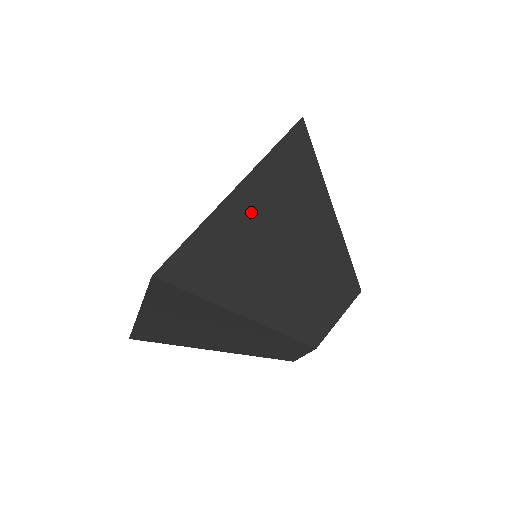
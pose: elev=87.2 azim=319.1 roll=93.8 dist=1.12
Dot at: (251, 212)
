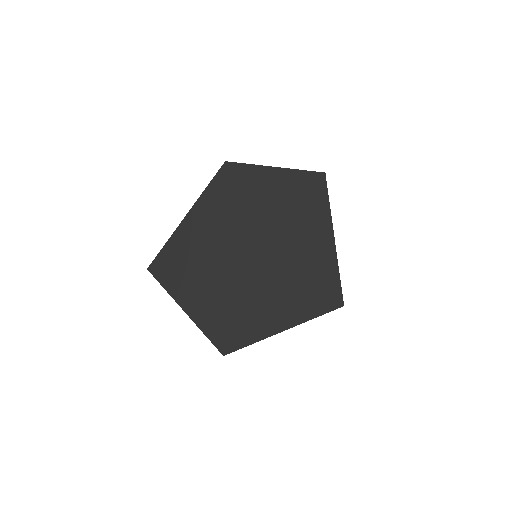
Dot at: occluded
